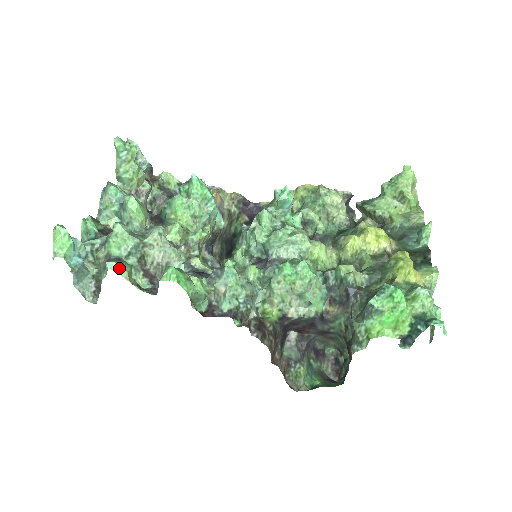
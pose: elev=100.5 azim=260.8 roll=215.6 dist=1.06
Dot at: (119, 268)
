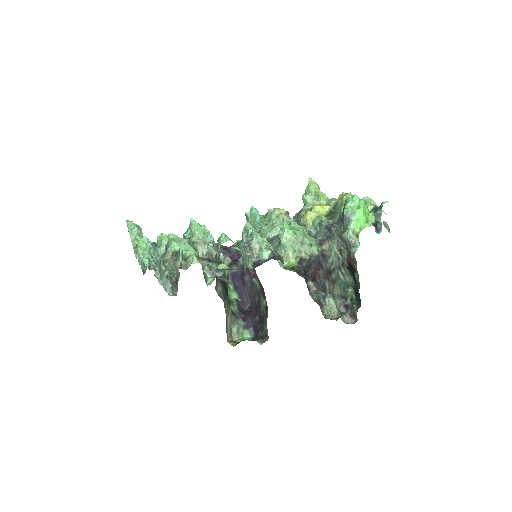
Dot at: (189, 248)
